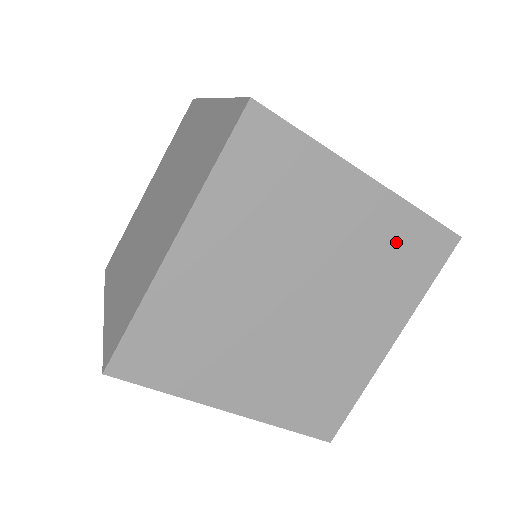
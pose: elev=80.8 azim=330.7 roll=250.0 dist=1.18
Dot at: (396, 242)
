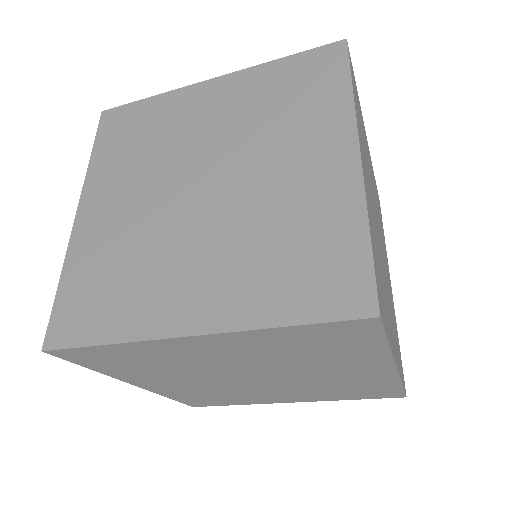
Dot at: (363, 386)
